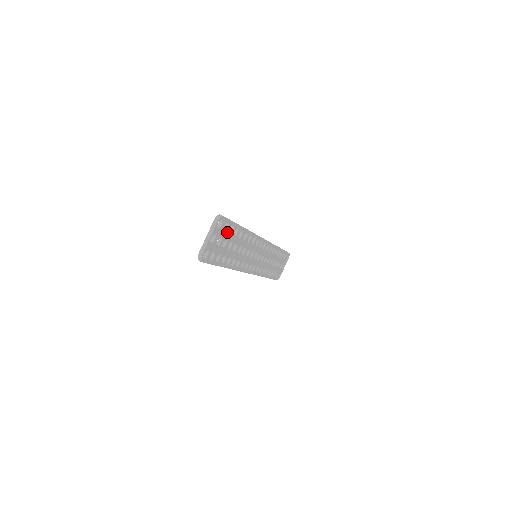
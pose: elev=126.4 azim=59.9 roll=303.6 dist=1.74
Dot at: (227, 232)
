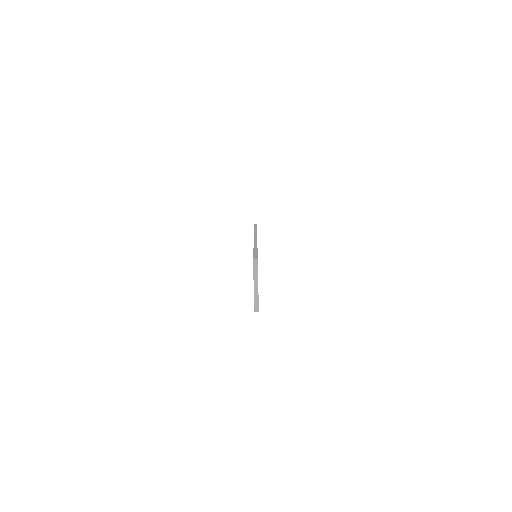
Dot at: occluded
